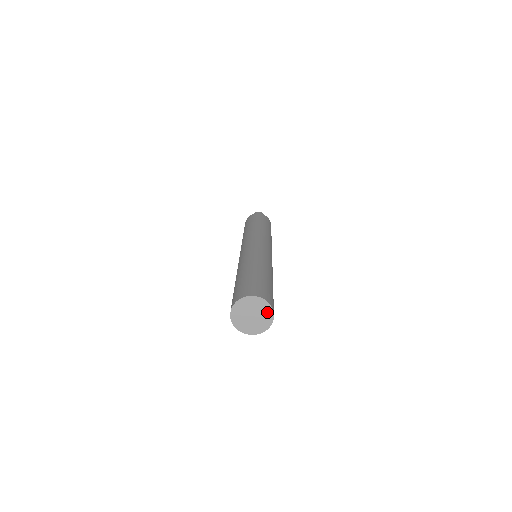
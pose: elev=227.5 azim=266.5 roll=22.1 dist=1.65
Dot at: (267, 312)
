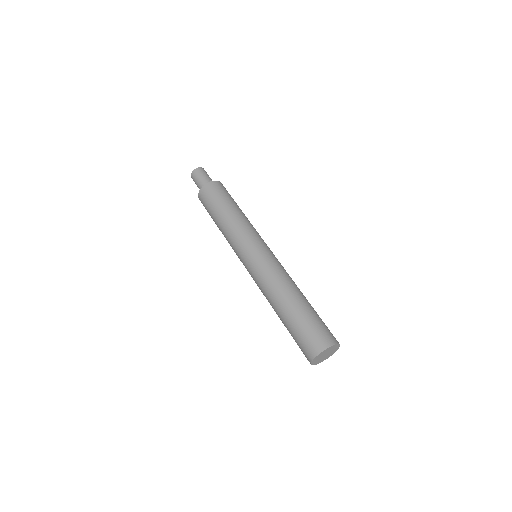
Dot at: (331, 348)
